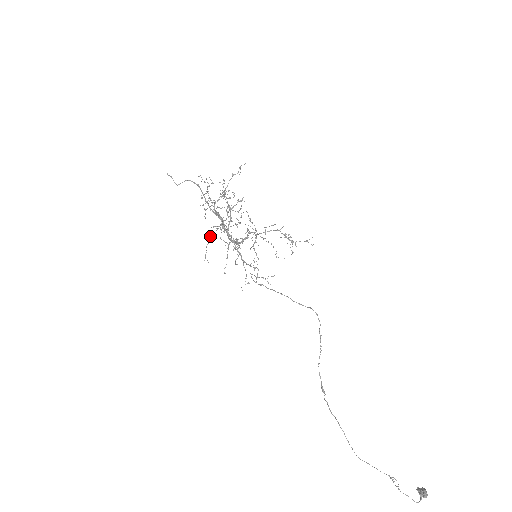
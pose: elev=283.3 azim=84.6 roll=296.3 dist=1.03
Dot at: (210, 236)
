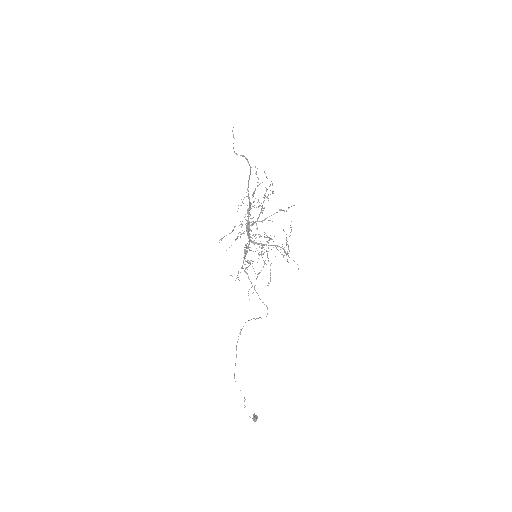
Dot at: (233, 230)
